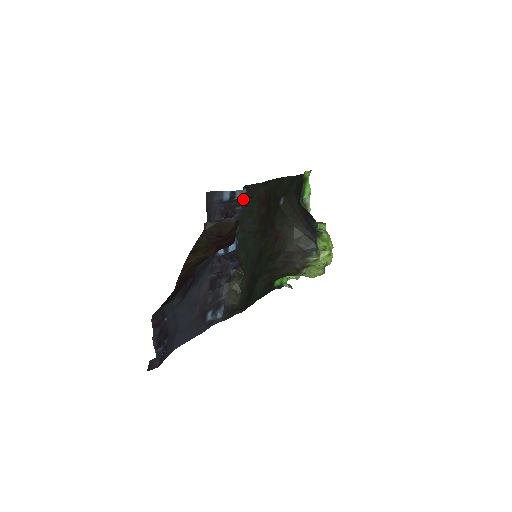
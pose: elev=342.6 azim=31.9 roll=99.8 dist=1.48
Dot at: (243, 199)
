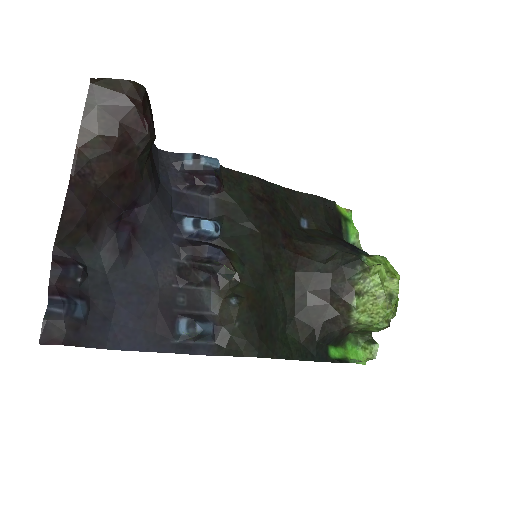
Dot at: (223, 180)
